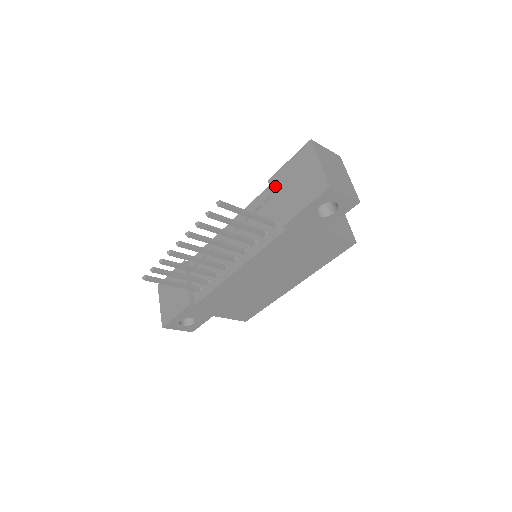
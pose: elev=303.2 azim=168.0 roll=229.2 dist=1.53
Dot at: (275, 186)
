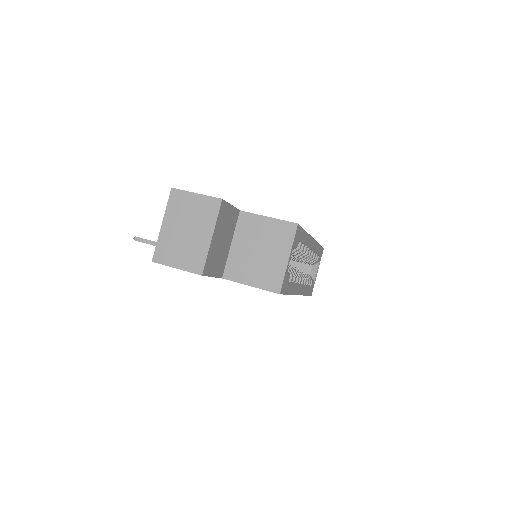
Dot at: occluded
